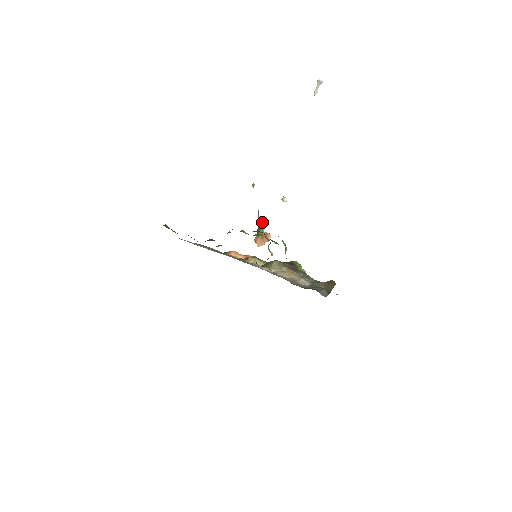
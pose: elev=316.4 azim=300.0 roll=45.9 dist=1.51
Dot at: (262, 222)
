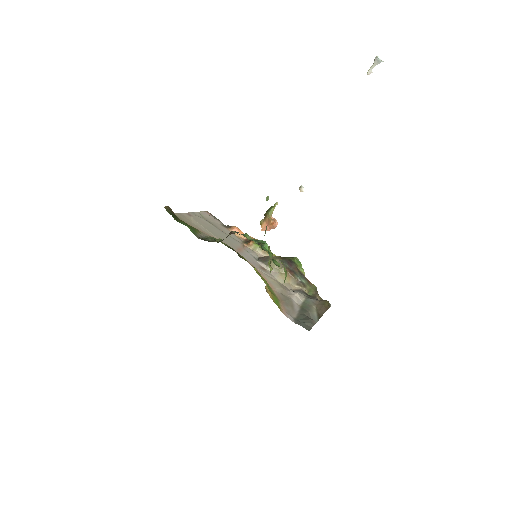
Dot at: (272, 206)
